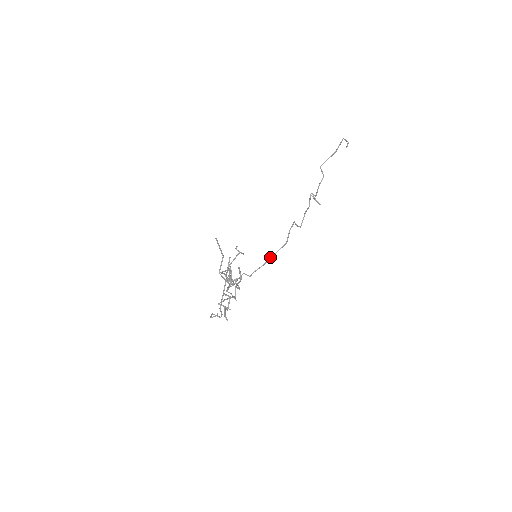
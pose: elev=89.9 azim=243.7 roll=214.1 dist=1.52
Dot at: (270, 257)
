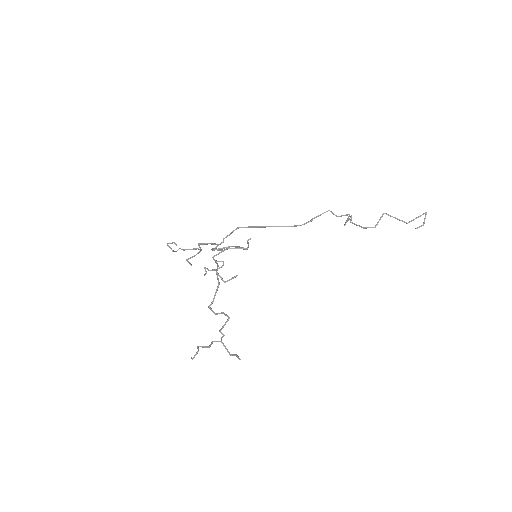
Dot at: (264, 226)
